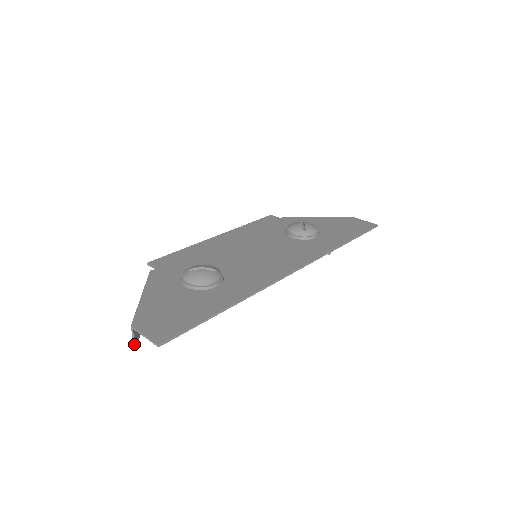
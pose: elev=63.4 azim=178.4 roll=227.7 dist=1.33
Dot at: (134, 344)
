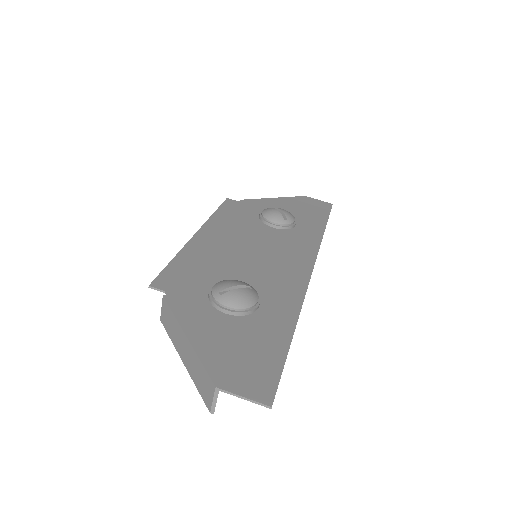
Dot at: (214, 407)
